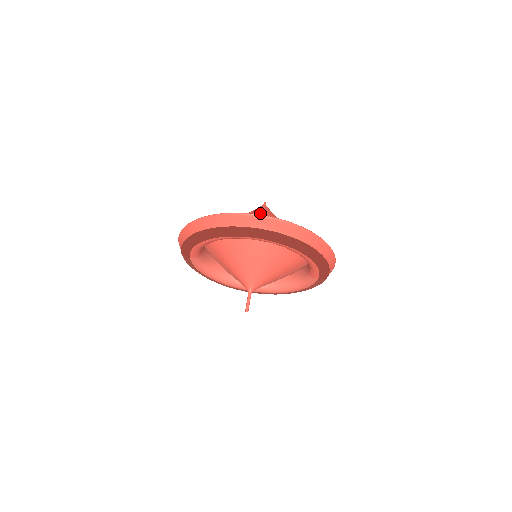
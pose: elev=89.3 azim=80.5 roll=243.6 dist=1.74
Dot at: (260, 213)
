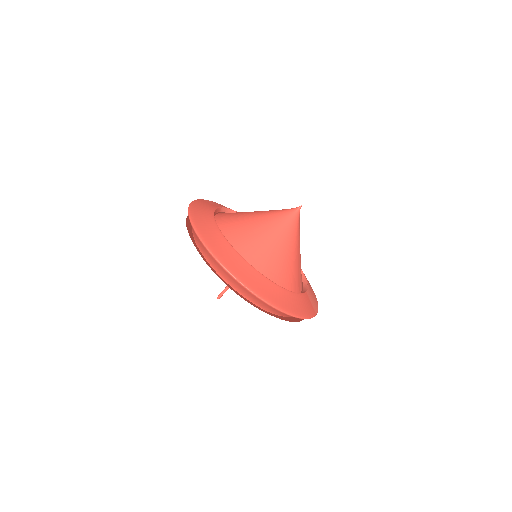
Dot at: (269, 229)
